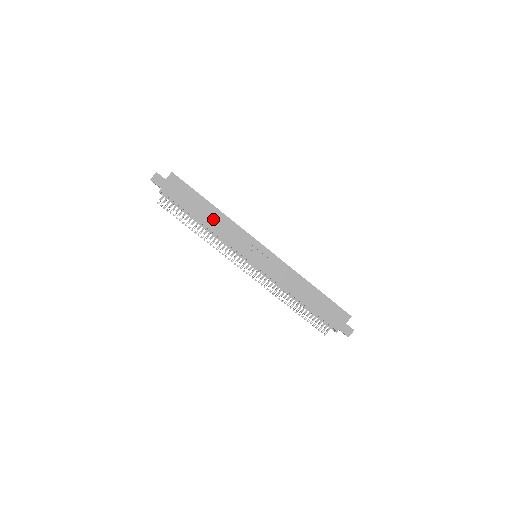
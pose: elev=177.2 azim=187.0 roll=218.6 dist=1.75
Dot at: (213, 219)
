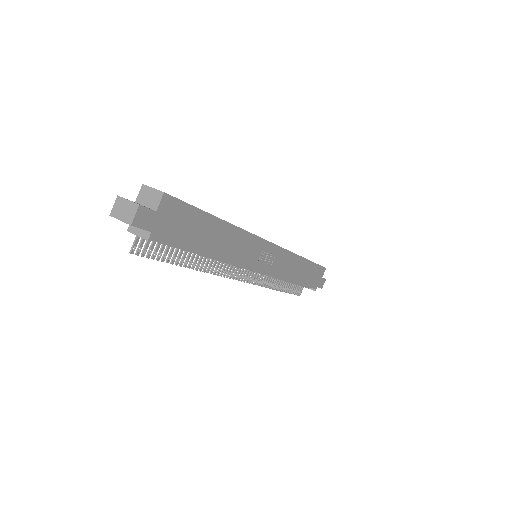
Dot at: (223, 241)
